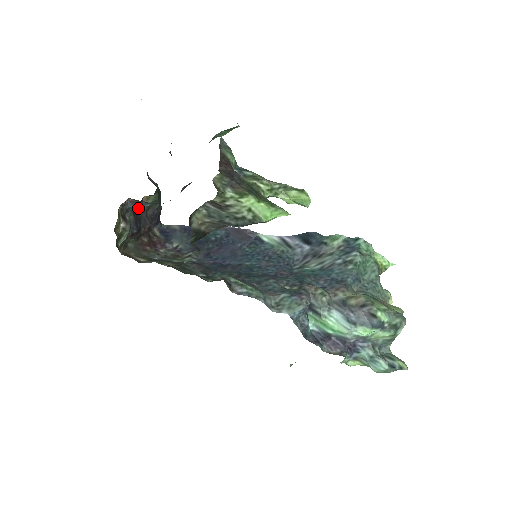
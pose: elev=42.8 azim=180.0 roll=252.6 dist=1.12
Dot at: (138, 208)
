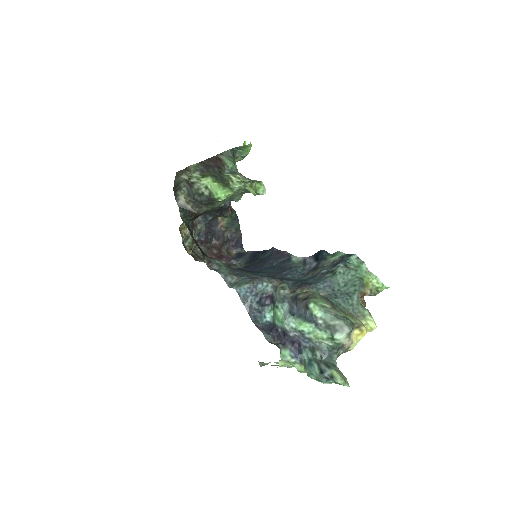
Dot at: (215, 226)
